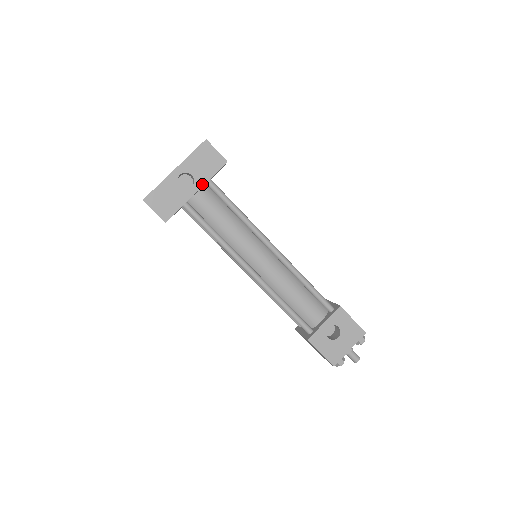
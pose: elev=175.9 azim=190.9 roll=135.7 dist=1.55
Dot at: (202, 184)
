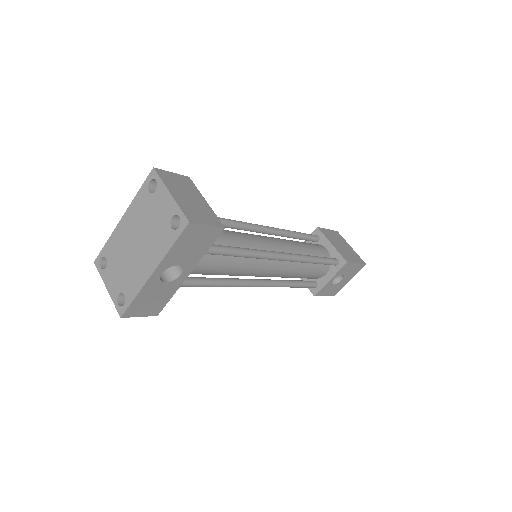
Dot at: (194, 265)
